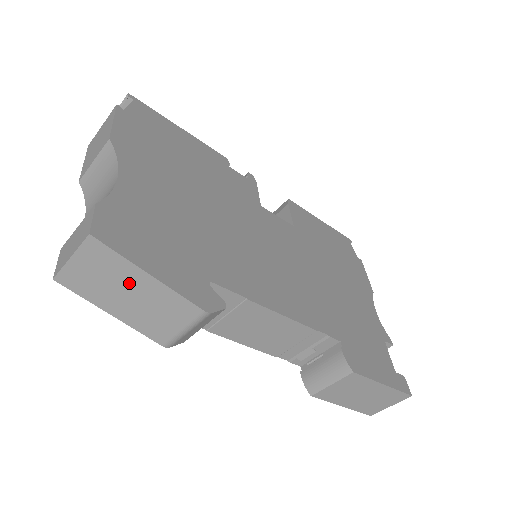
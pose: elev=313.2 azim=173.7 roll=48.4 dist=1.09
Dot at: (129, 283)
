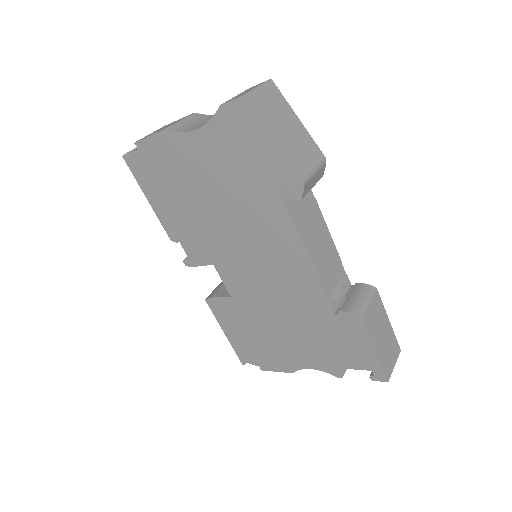
Dot at: (287, 119)
